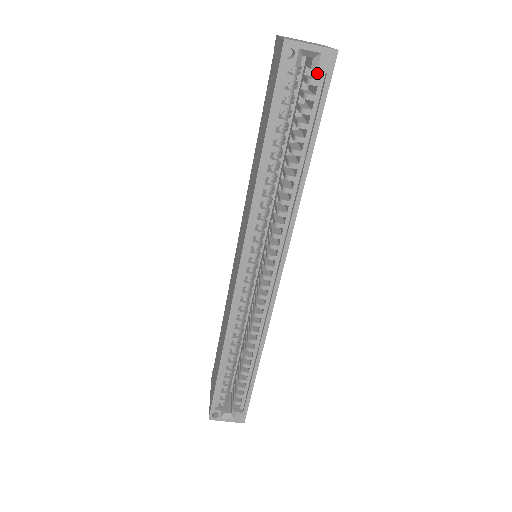
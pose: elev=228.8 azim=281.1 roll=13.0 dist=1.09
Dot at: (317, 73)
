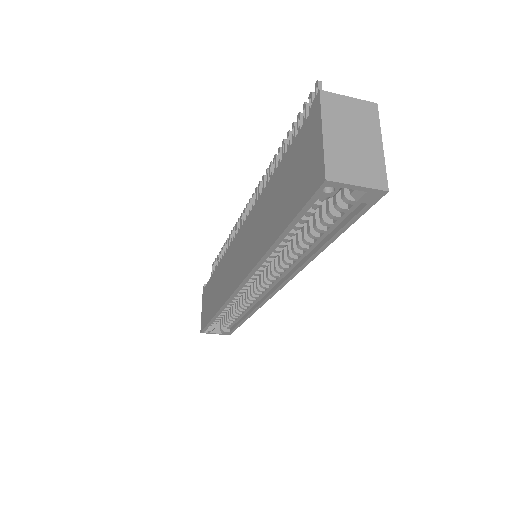
Dot at: occluded
